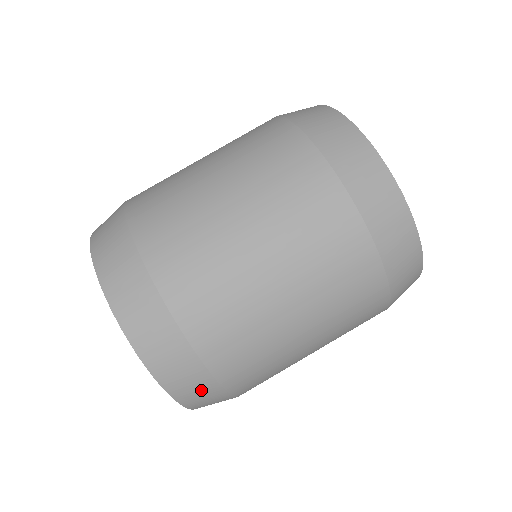
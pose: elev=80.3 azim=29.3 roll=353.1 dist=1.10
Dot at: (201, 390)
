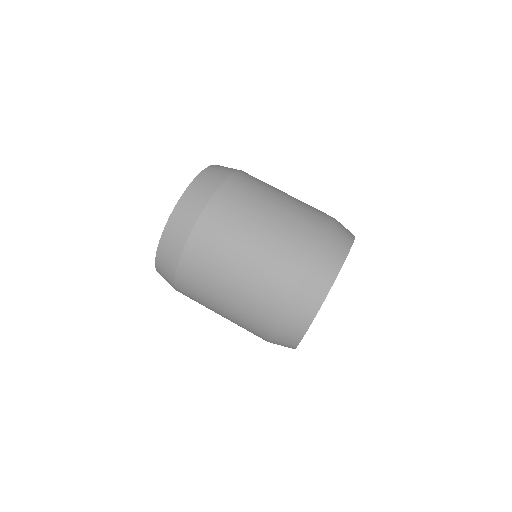
Dot at: (172, 250)
